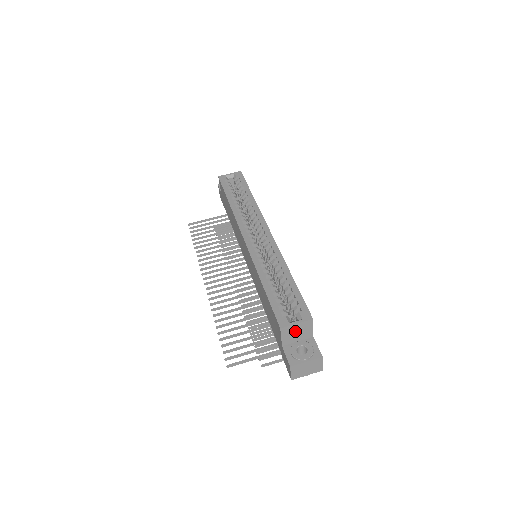
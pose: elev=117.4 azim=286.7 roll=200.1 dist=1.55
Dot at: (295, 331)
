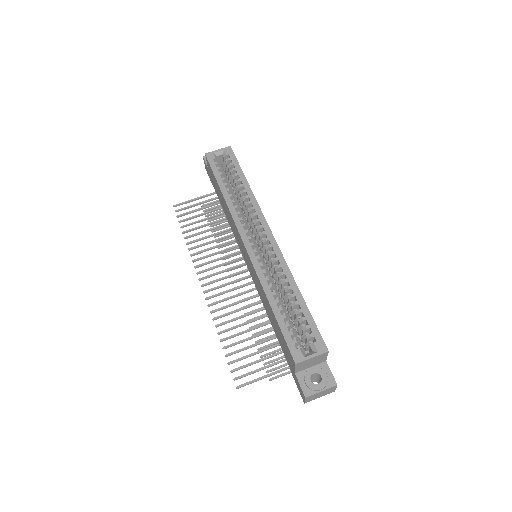
Dot at: (309, 362)
